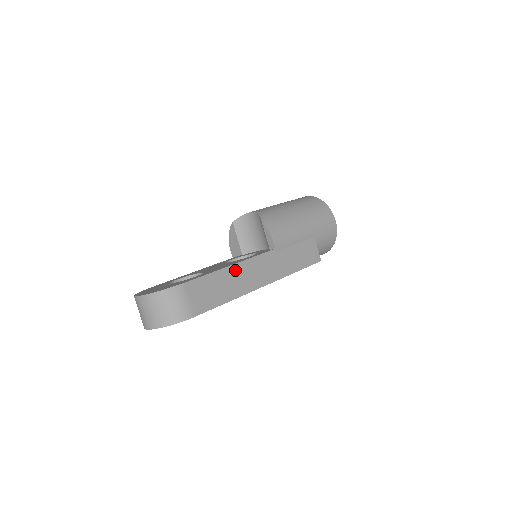
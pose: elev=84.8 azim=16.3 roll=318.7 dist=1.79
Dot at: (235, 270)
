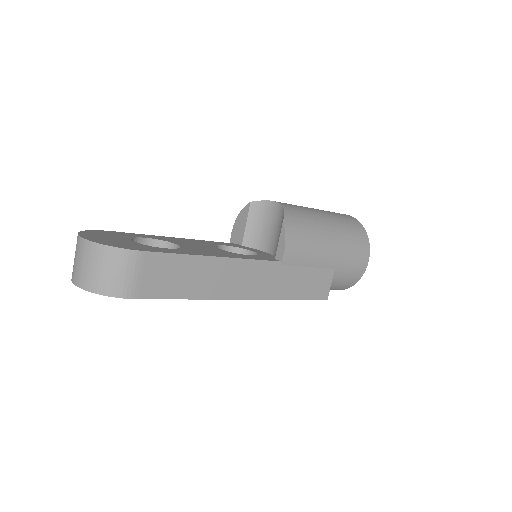
Dot at: (219, 265)
